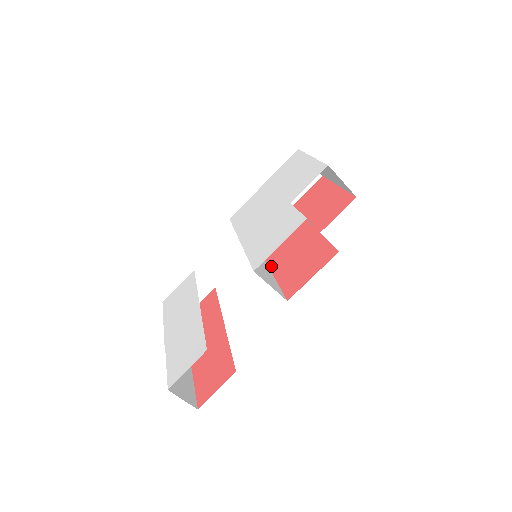
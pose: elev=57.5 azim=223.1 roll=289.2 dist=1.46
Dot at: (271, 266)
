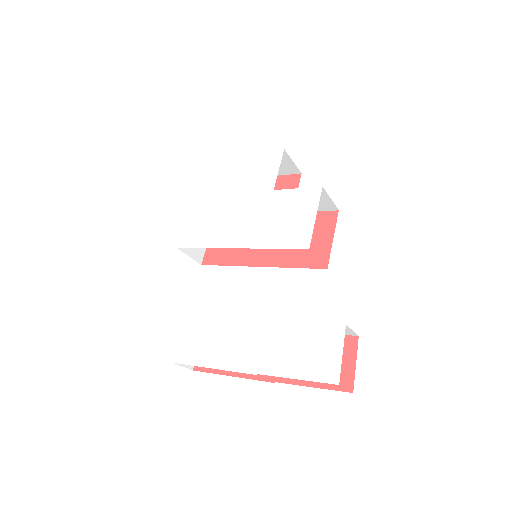
Dot at: (261, 264)
